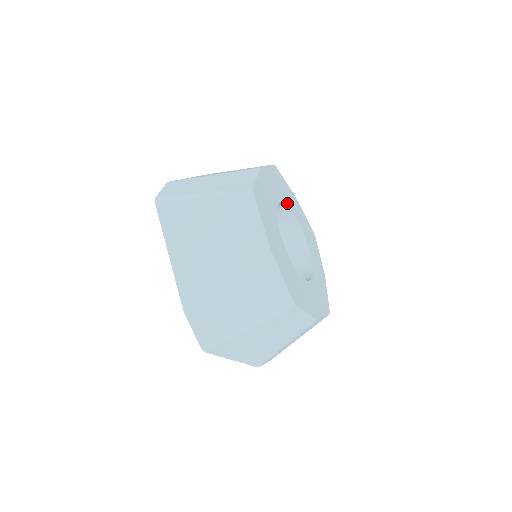
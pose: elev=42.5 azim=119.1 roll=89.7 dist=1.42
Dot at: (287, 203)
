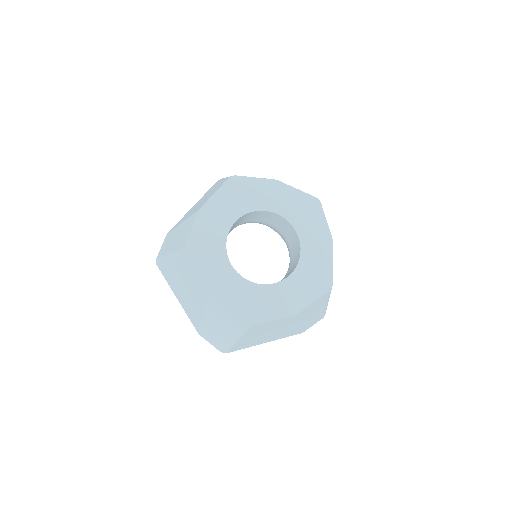
Dot at: (253, 208)
